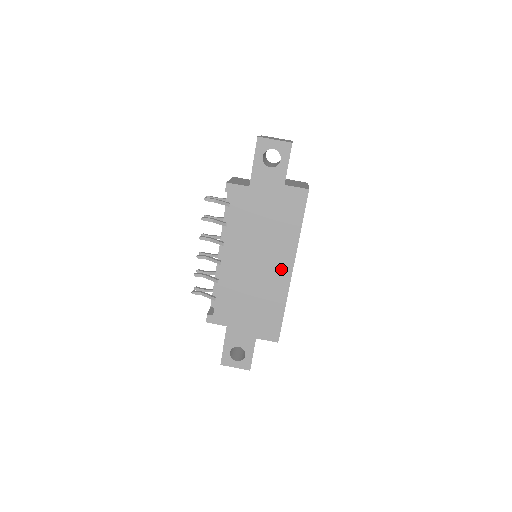
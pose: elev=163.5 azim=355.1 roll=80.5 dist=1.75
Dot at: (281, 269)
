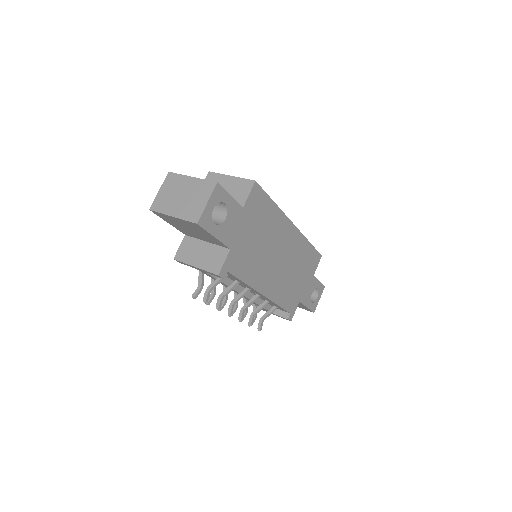
Dot at: (290, 236)
